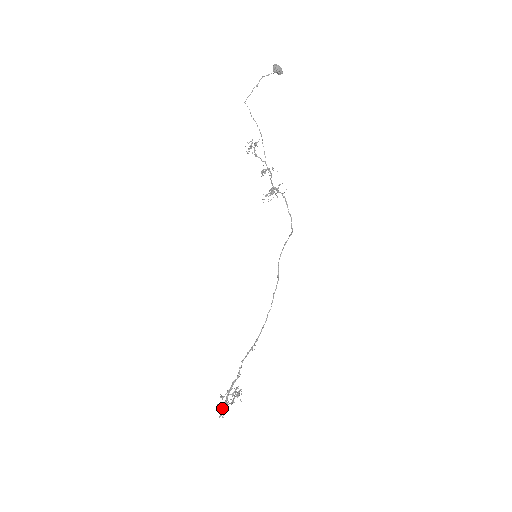
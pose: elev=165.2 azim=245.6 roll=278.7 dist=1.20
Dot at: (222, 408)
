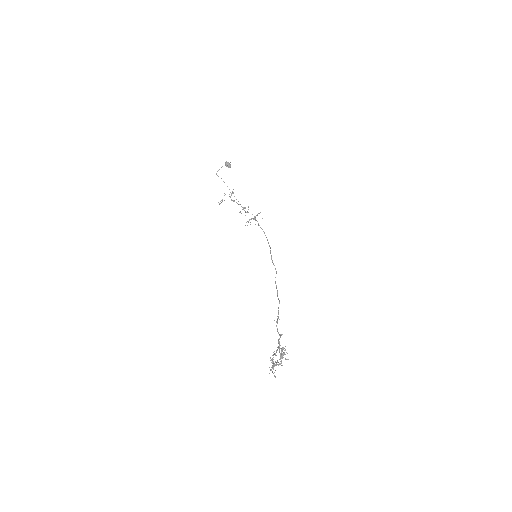
Dot at: occluded
